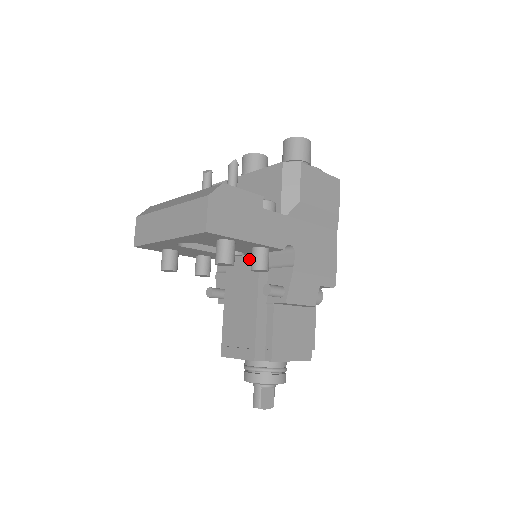
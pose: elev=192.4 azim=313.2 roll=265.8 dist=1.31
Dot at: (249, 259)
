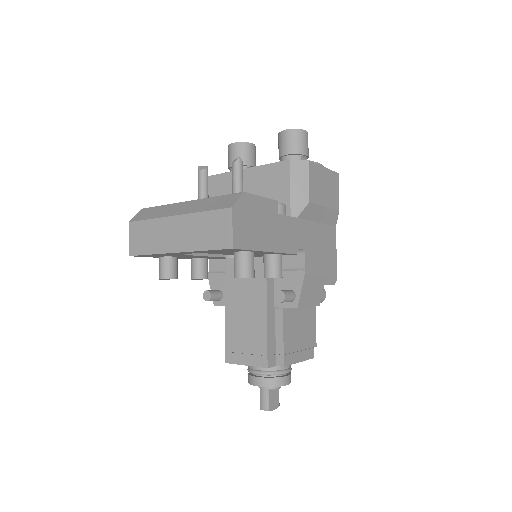
Dot at: occluded
